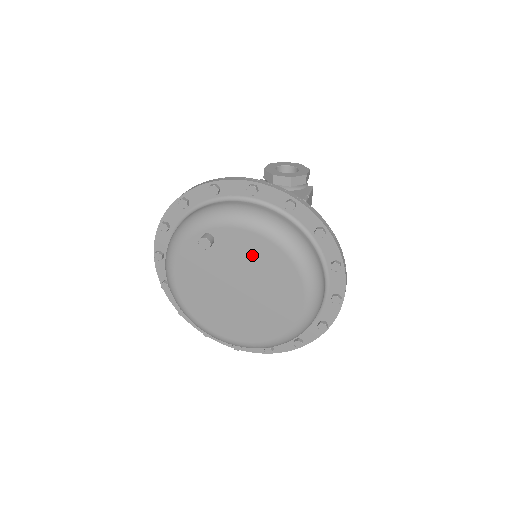
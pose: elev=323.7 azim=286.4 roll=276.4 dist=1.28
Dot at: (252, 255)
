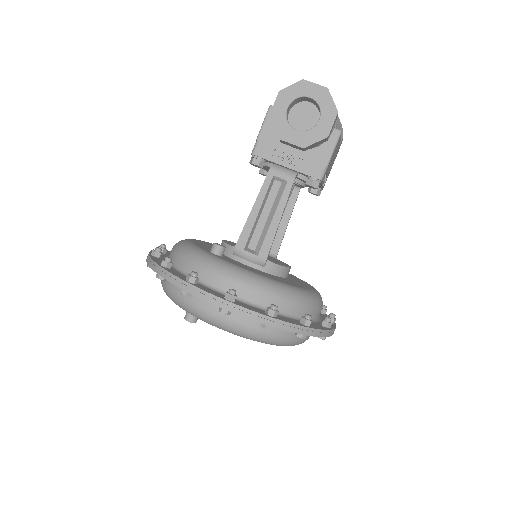
Dot at: occluded
